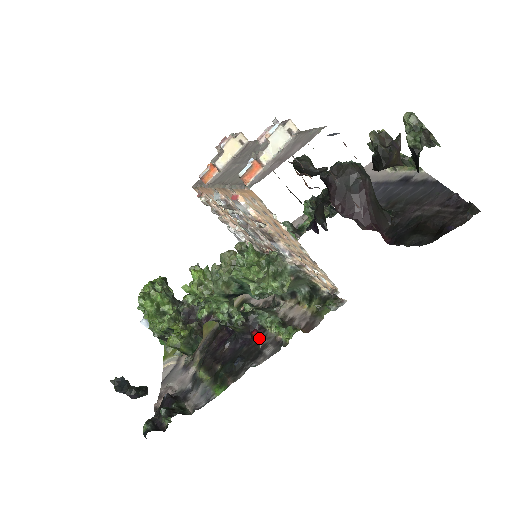
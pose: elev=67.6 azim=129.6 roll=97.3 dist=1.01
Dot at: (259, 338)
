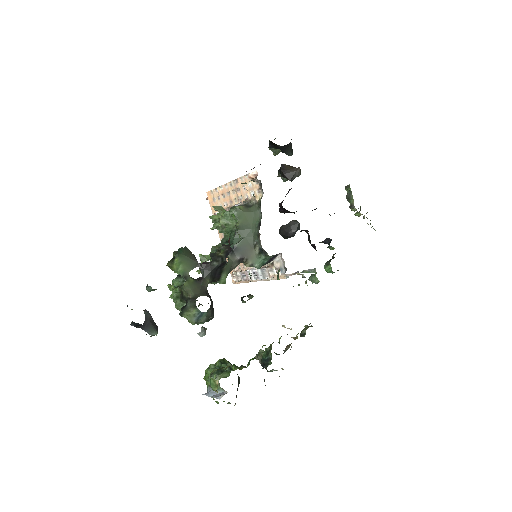
Dot at: occluded
